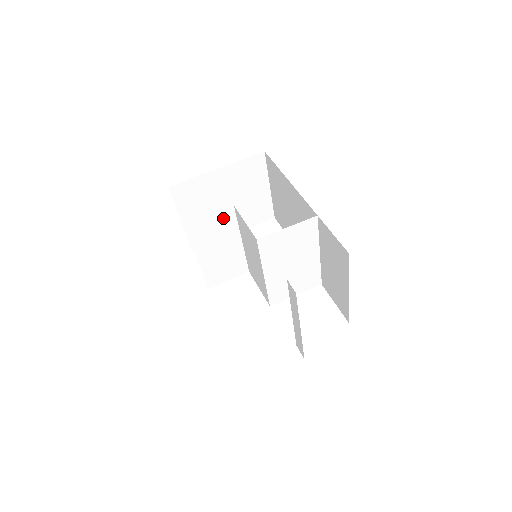
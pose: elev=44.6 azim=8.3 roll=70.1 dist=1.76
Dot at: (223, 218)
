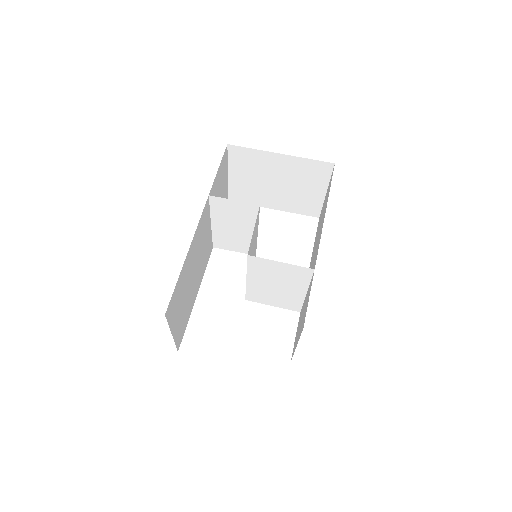
Dot at: (246, 208)
